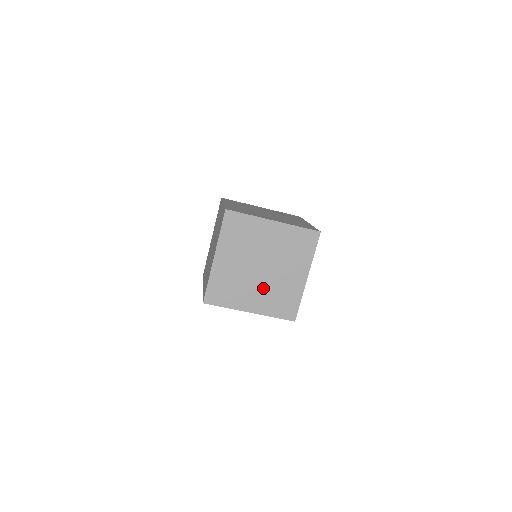
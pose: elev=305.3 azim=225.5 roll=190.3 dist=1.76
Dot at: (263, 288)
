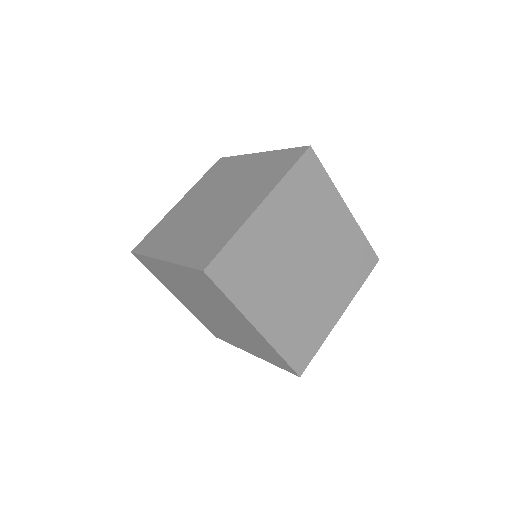
Dot at: (202, 311)
